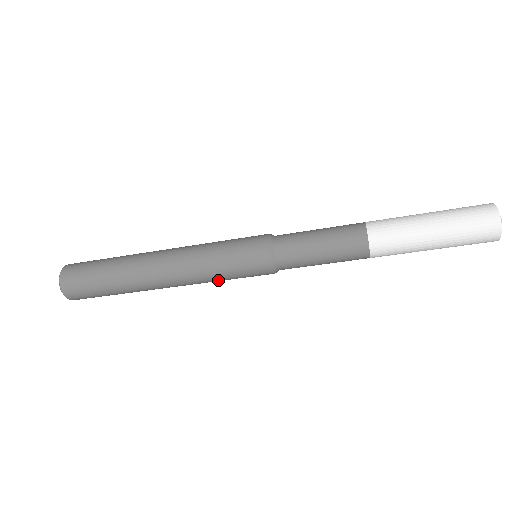
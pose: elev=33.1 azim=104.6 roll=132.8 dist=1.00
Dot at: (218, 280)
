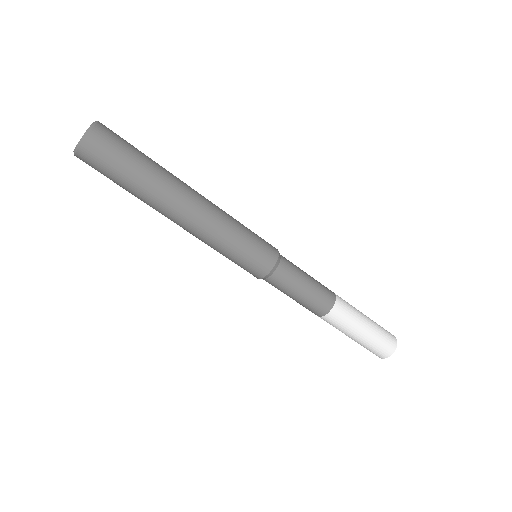
Dot at: (221, 250)
